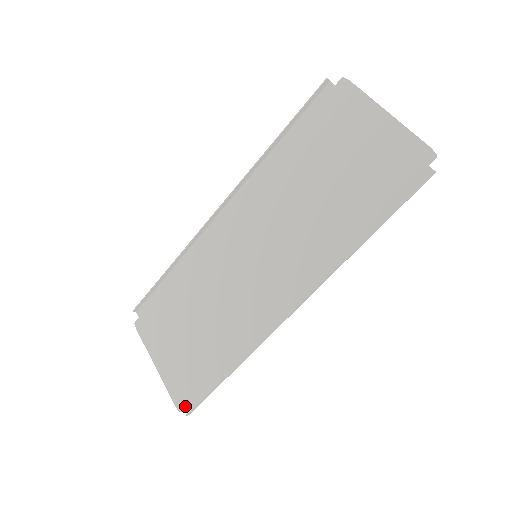
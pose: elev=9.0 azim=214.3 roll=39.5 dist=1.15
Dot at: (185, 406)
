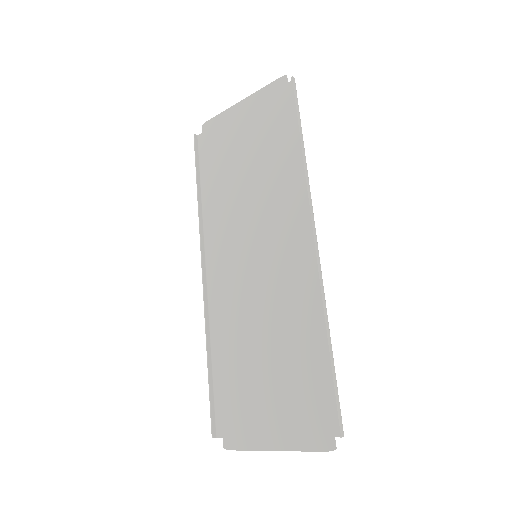
Dot at: (332, 436)
